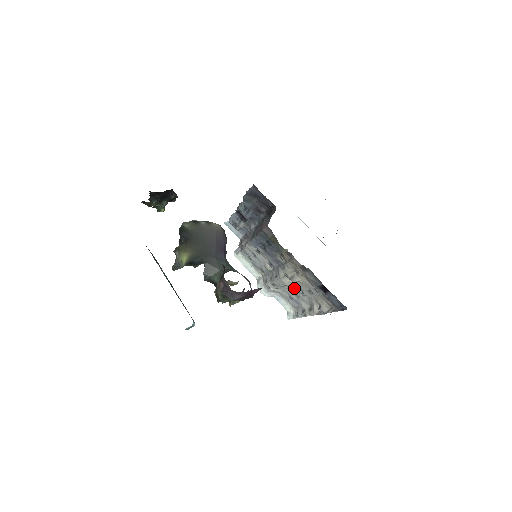
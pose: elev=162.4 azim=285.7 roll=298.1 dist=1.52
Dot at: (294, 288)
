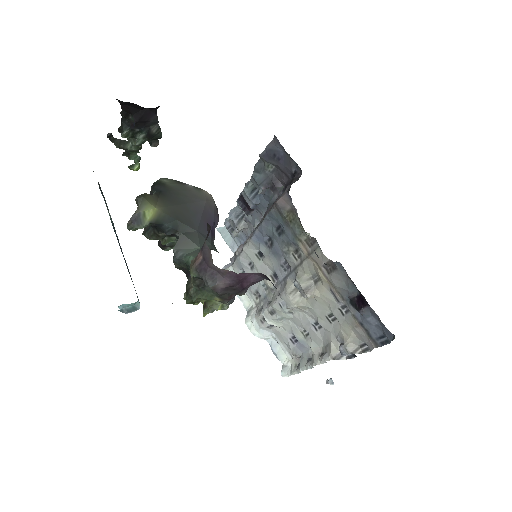
Dot at: (303, 316)
